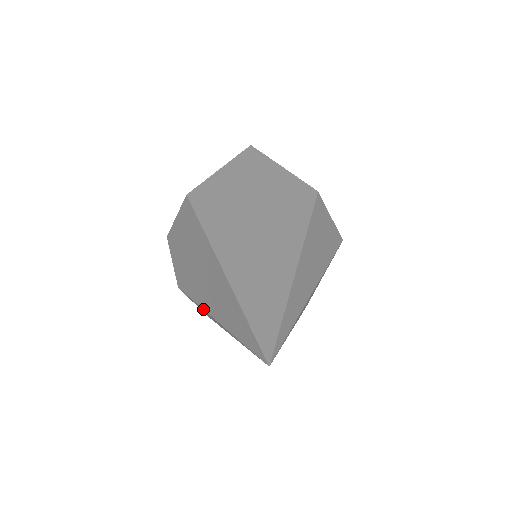
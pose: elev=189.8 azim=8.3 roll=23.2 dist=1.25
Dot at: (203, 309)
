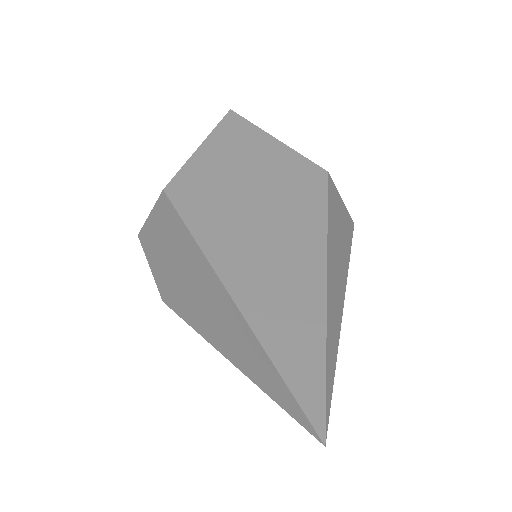
Dot at: occluded
